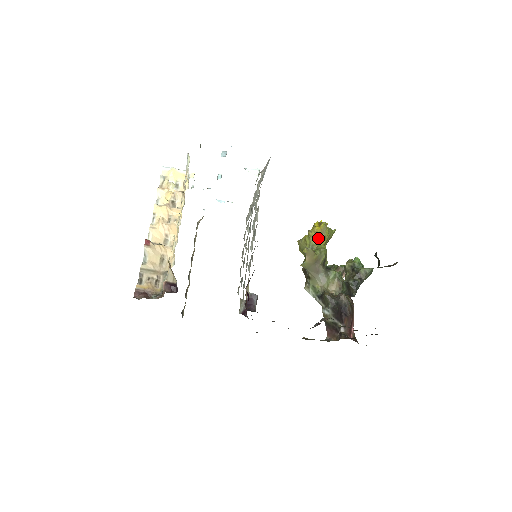
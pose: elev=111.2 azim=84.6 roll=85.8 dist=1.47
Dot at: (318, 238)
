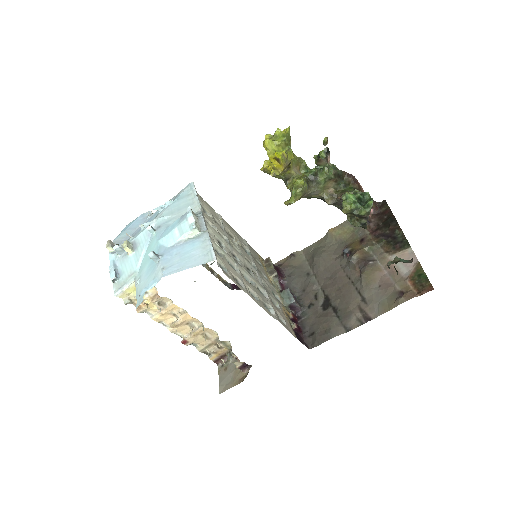
Dot at: (285, 169)
